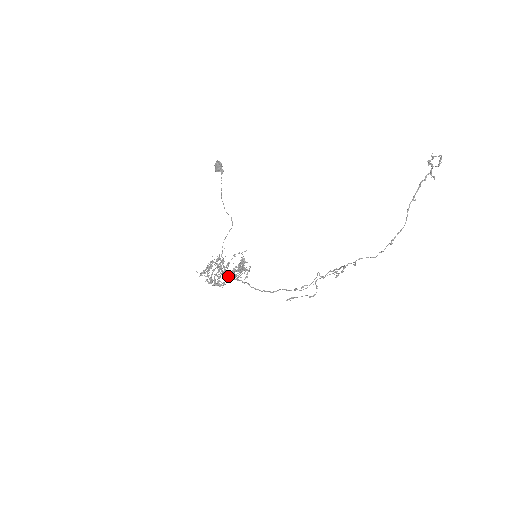
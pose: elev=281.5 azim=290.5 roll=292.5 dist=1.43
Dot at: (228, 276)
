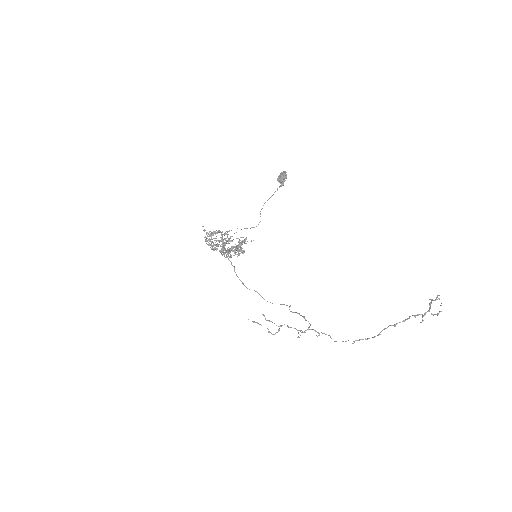
Dot at: occluded
